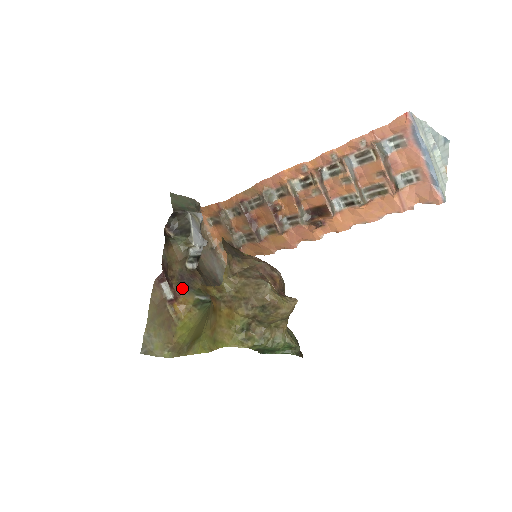
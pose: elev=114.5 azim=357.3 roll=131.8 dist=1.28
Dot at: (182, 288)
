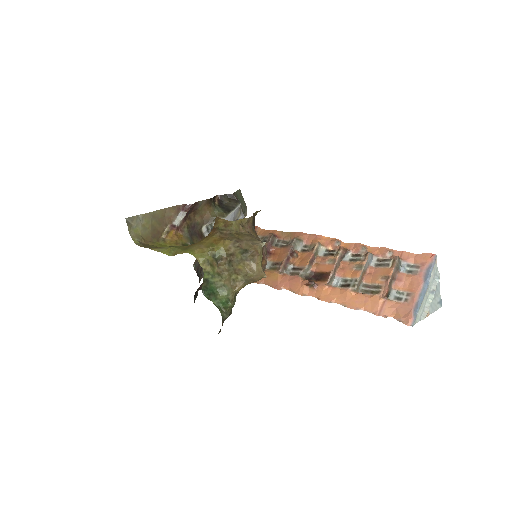
Dot at: (187, 231)
